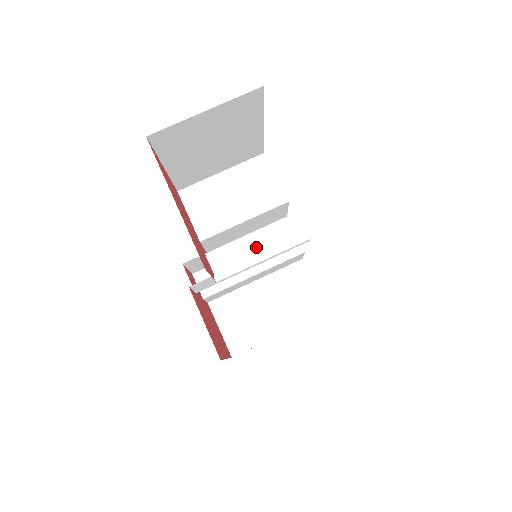
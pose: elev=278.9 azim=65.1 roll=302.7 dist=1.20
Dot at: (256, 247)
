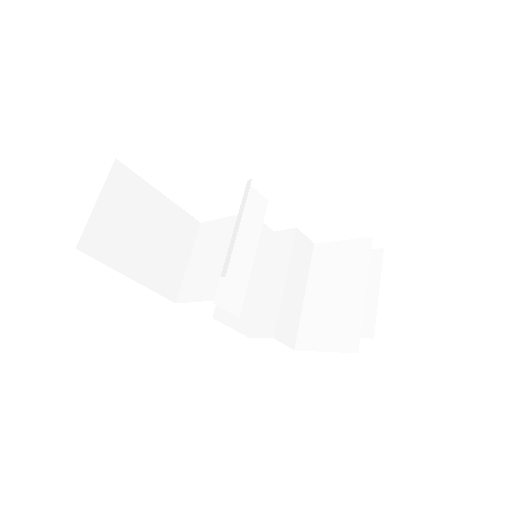
Dot at: occluded
